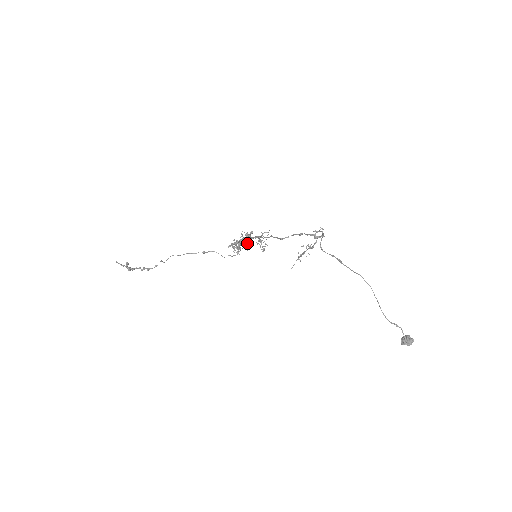
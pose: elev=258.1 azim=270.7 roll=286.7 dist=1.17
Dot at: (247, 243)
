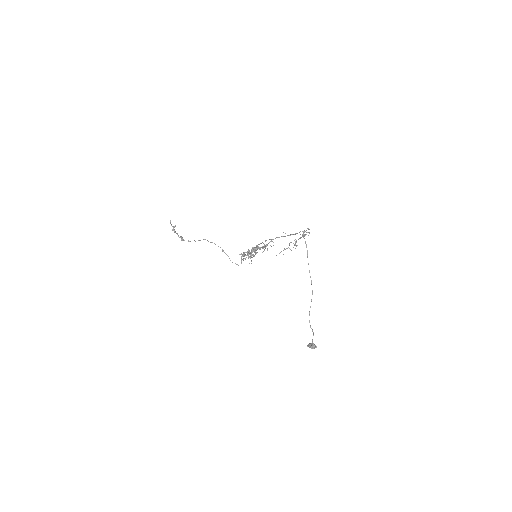
Dot at: (255, 250)
